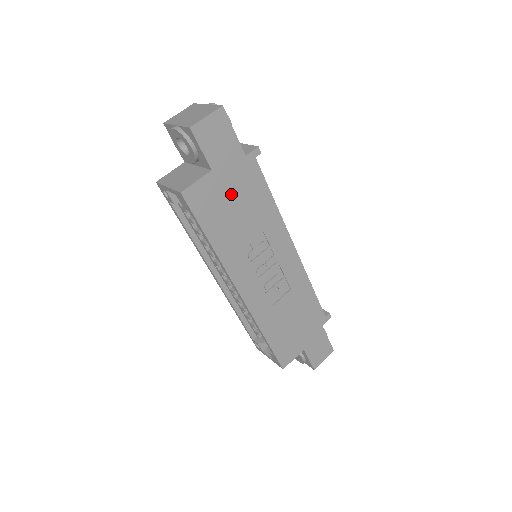
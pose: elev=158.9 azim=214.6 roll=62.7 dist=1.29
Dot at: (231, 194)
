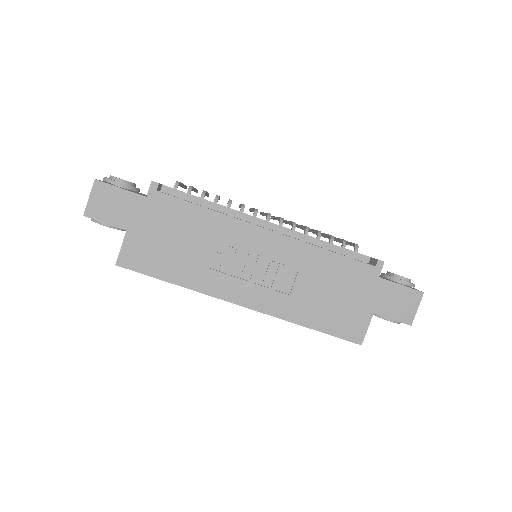
Dot at: (159, 234)
